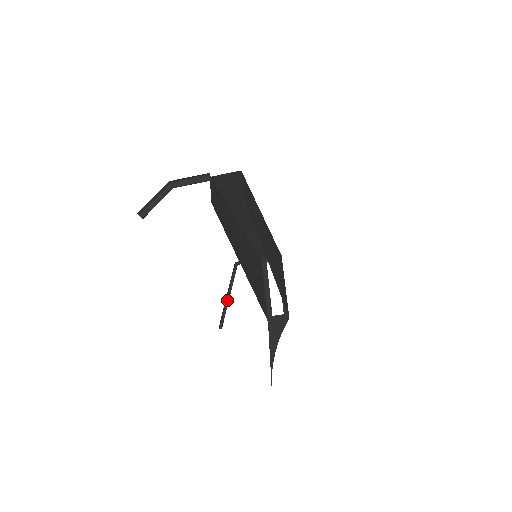
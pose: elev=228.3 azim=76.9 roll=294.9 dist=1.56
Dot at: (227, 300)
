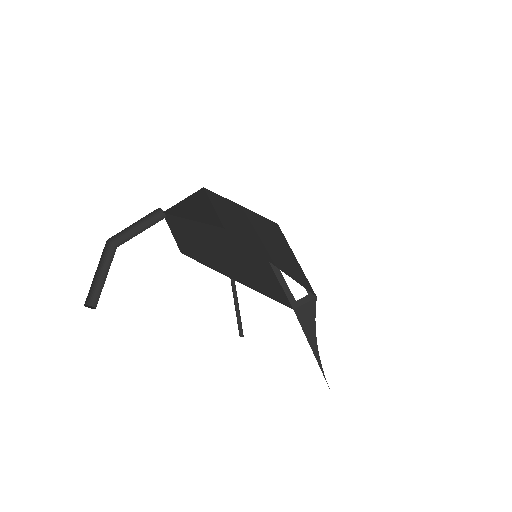
Dot at: (235, 300)
